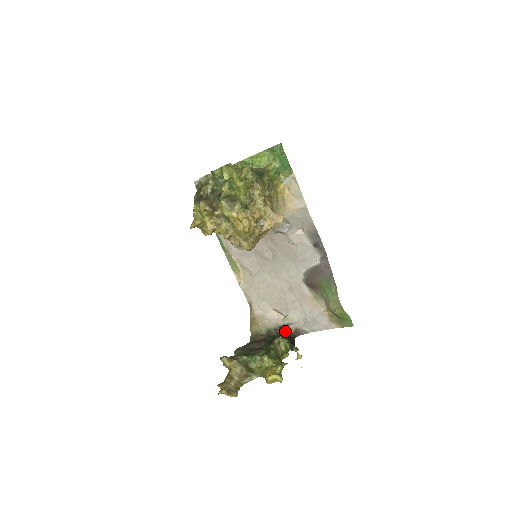
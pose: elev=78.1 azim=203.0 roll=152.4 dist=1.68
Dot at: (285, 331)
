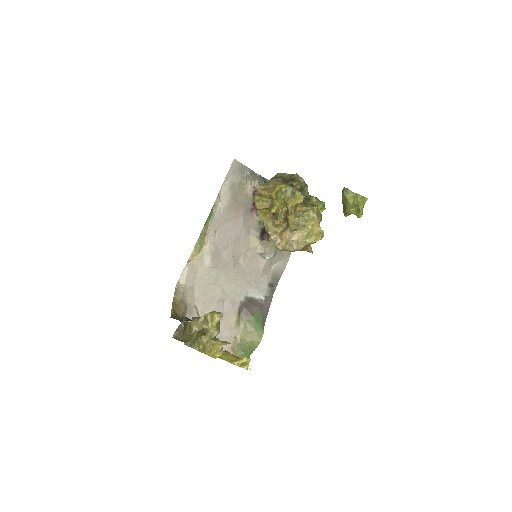
Dot at: occluded
